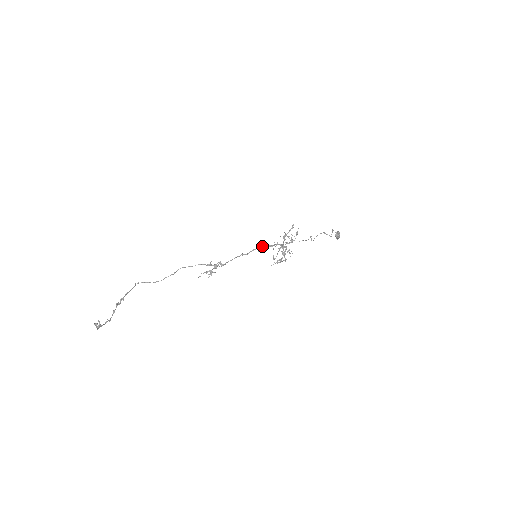
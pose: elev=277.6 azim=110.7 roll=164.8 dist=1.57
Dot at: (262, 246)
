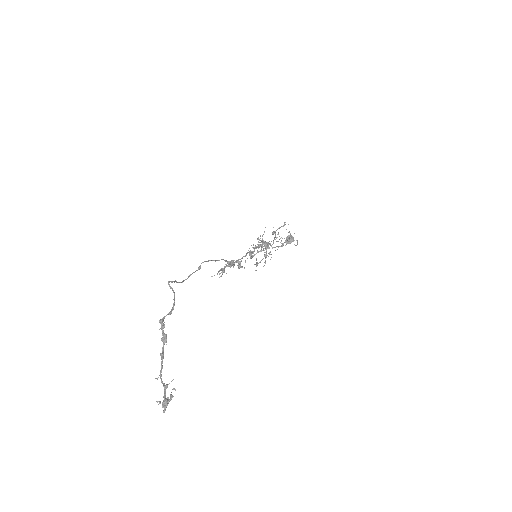
Dot at: occluded
